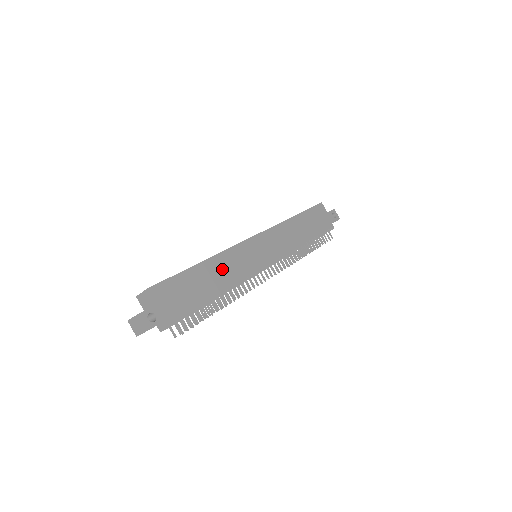
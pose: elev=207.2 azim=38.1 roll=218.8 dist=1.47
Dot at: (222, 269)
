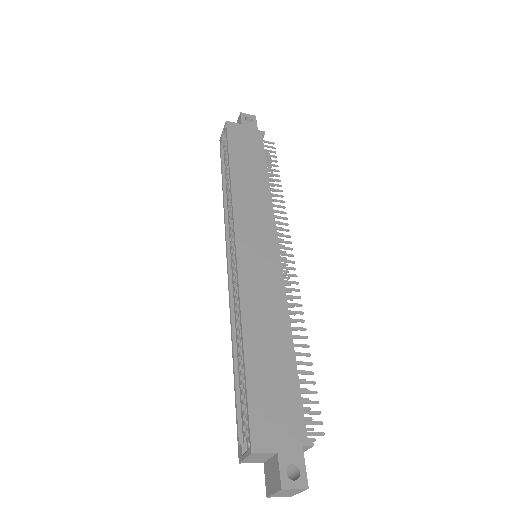
Dot at: (263, 320)
